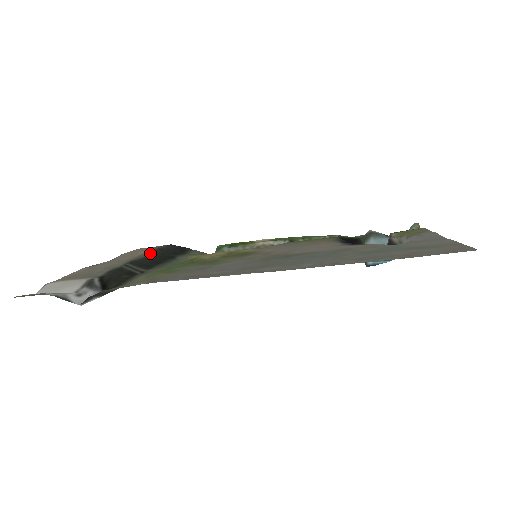
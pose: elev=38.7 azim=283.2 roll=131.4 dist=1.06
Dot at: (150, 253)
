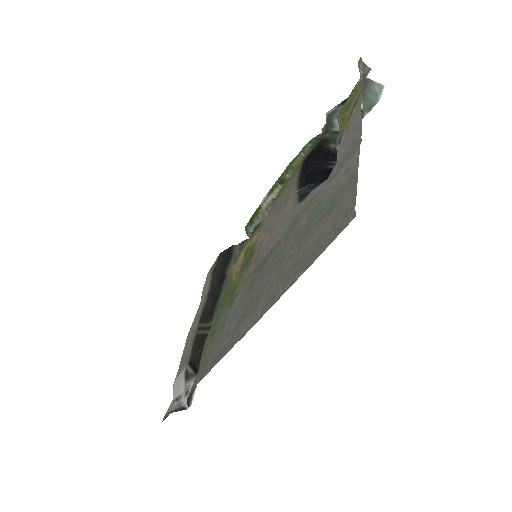
Dot at: (210, 286)
